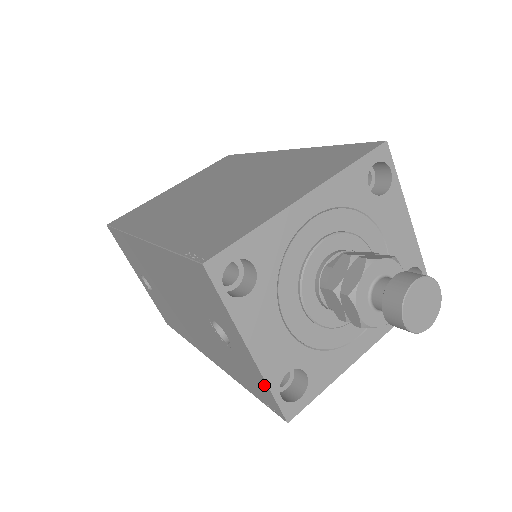
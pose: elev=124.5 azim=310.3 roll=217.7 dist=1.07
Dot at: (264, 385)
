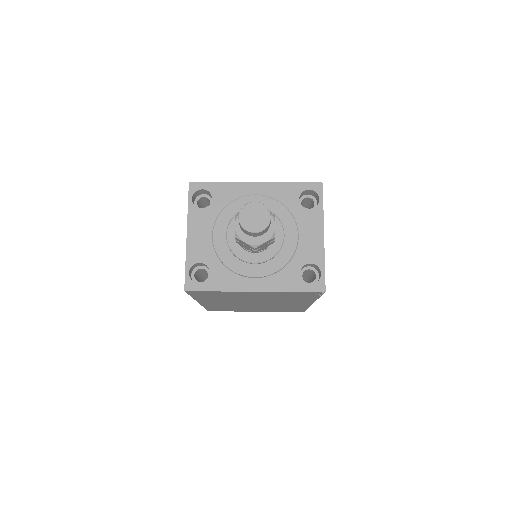
Dot at: (186, 264)
